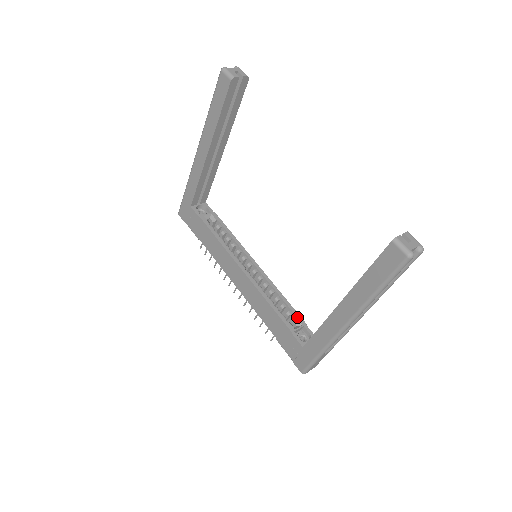
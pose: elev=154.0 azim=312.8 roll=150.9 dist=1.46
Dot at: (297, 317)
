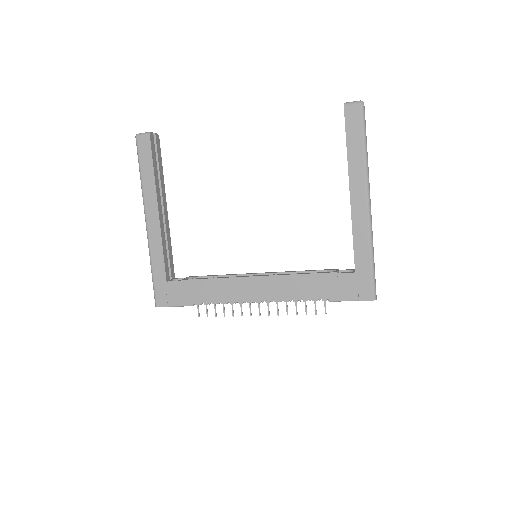
Dot at: (327, 270)
